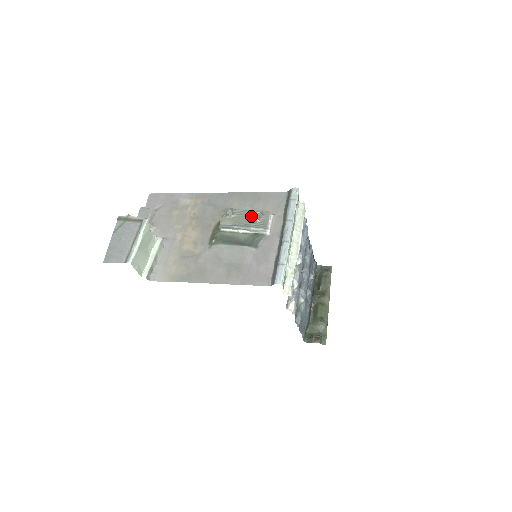
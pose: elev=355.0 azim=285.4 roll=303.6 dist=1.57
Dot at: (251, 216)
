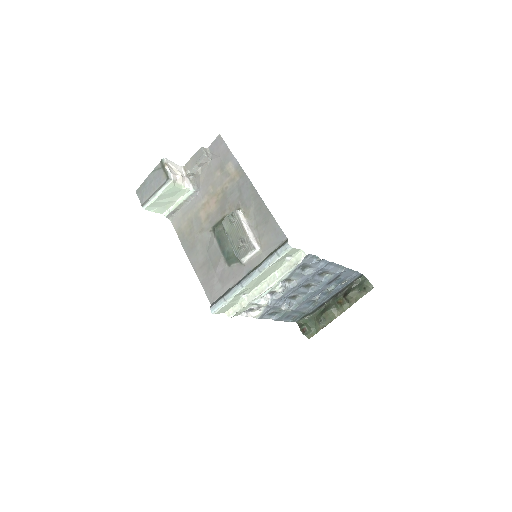
Dot at: (240, 238)
